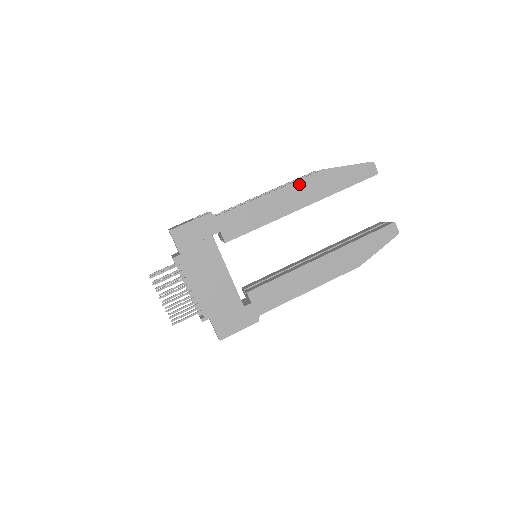
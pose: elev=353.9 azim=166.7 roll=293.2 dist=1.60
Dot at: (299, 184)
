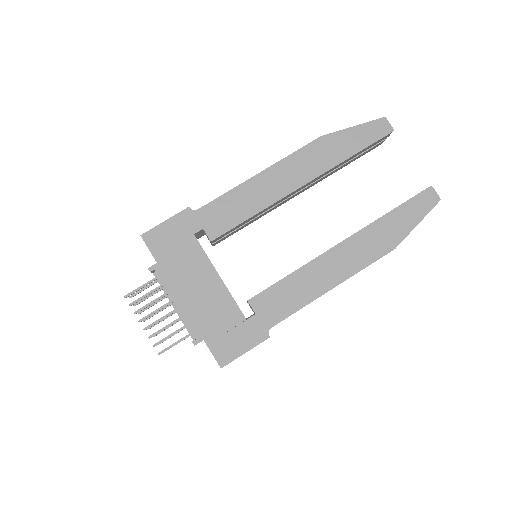
Dot at: (293, 158)
